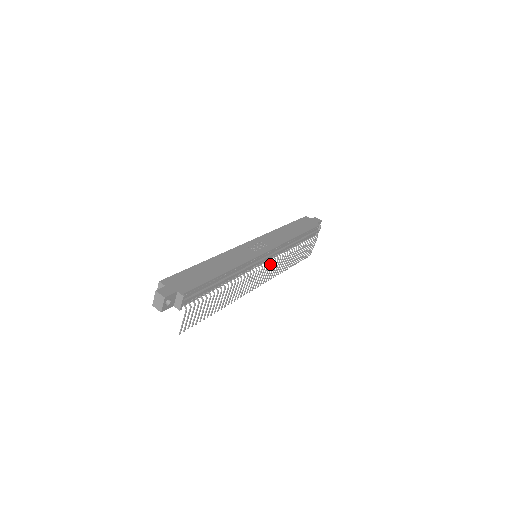
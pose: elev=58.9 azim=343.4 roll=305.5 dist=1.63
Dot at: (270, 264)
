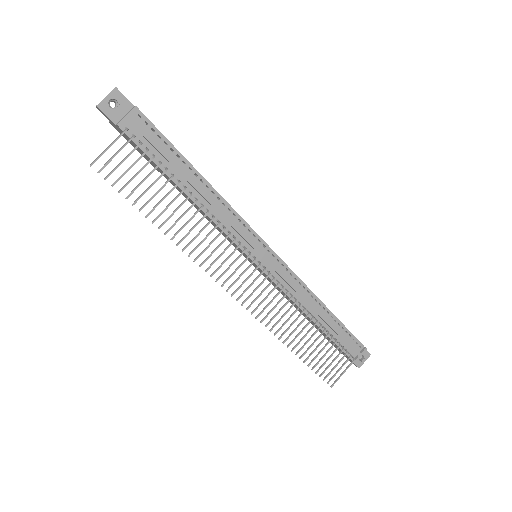
Dot at: (268, 275)
